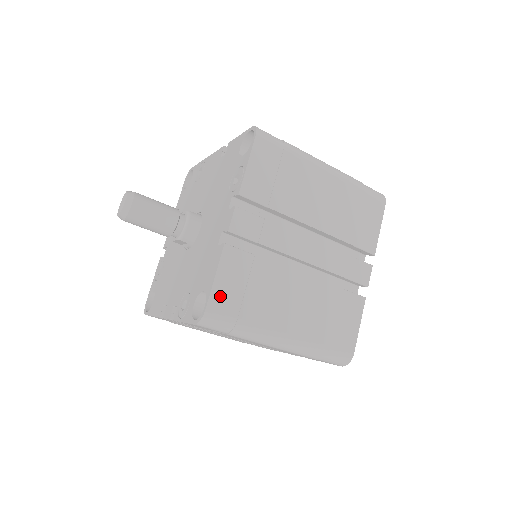
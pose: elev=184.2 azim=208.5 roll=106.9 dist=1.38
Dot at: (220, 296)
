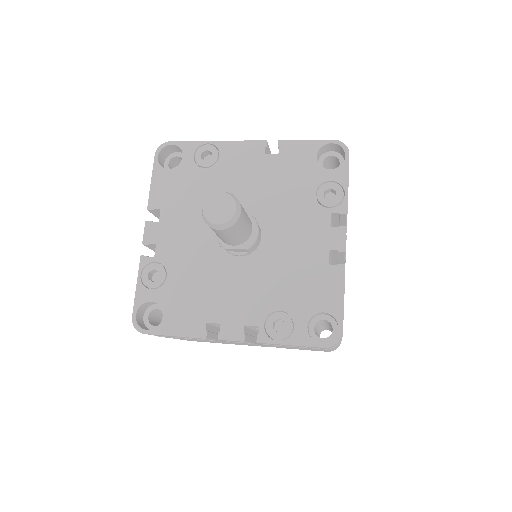
Dot at: occluded
